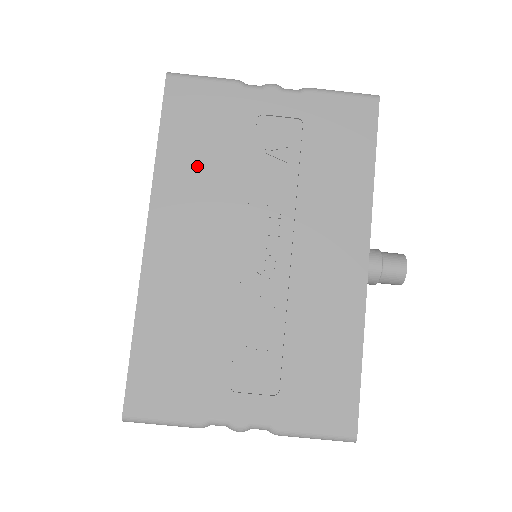
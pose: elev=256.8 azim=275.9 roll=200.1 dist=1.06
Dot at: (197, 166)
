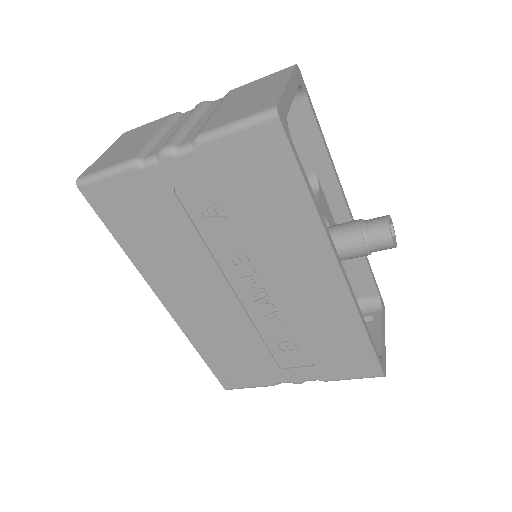
Dot at: (158, 249)
